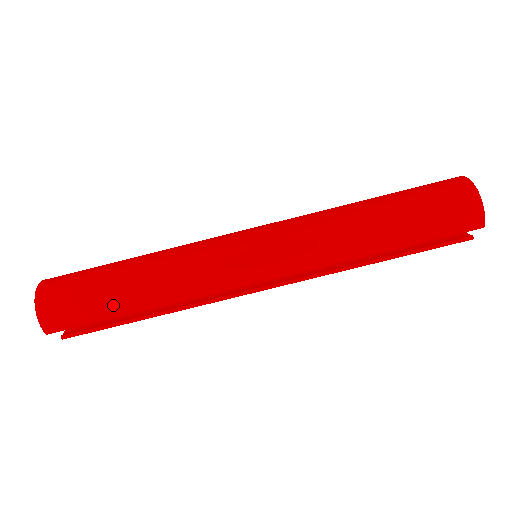
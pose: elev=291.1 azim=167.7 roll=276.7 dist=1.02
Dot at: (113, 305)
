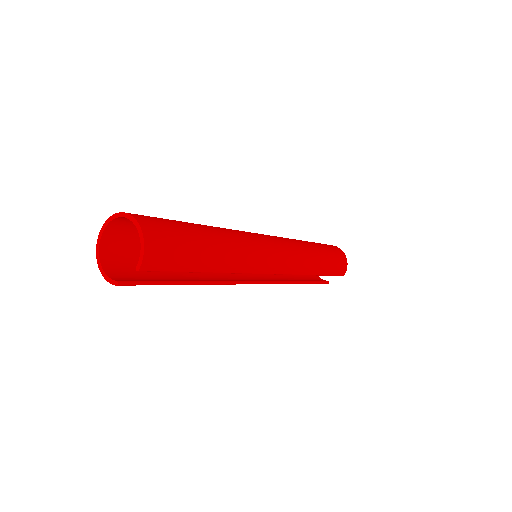
Dot at: (202, 259)
